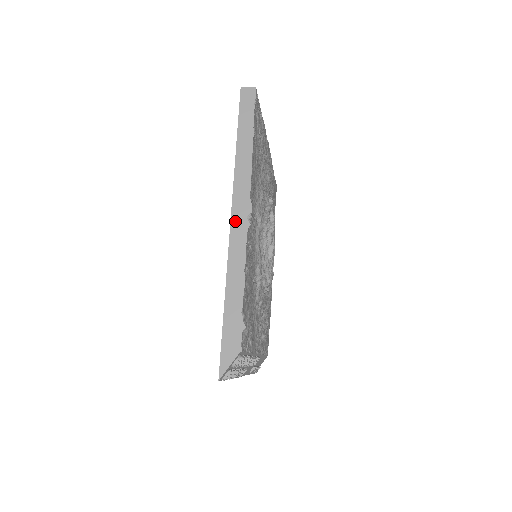
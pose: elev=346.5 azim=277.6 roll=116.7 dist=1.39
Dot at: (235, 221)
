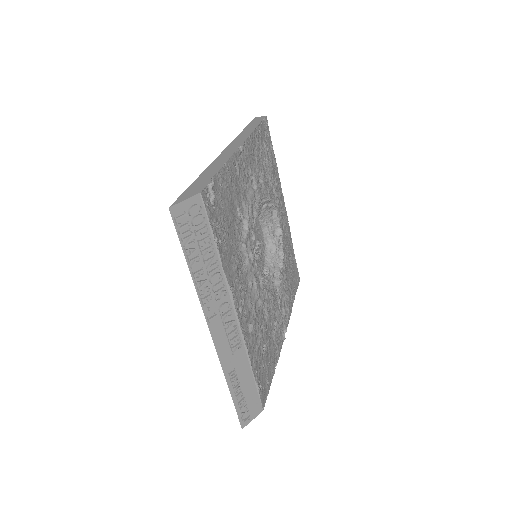
Dot at: (227, 150)
